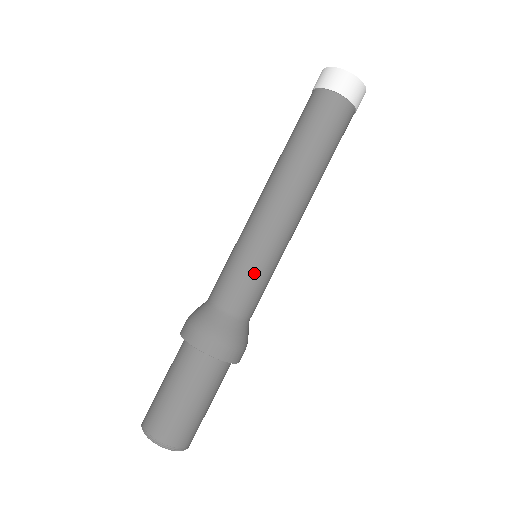
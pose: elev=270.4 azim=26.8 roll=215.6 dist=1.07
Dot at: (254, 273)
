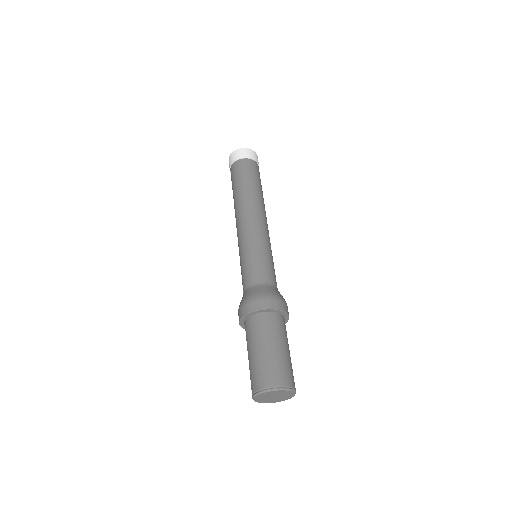
Dot at: (270, 258)
